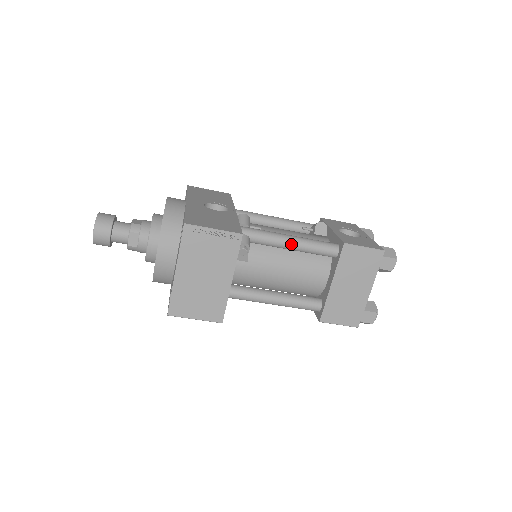
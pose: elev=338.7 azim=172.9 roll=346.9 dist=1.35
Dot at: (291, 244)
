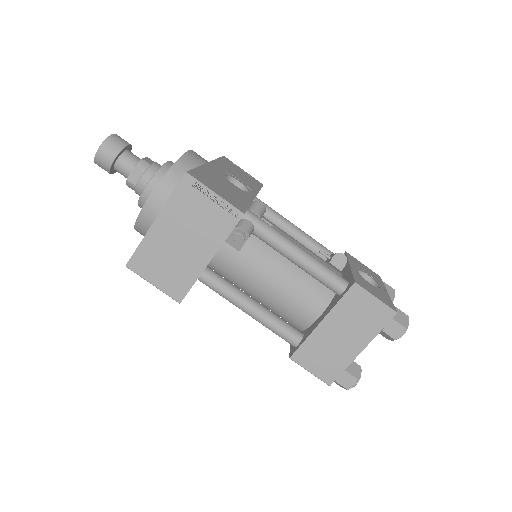
Dot at: (296, 256)
